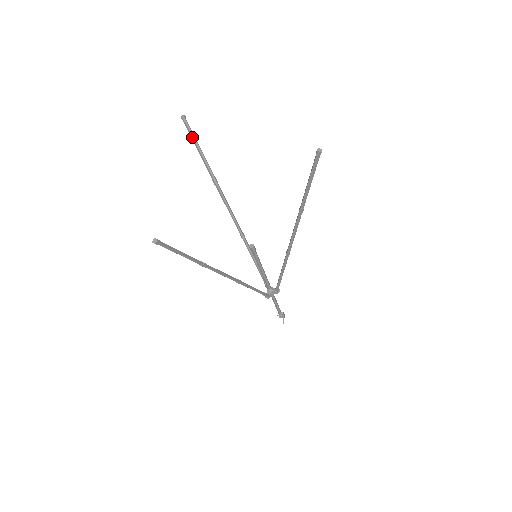
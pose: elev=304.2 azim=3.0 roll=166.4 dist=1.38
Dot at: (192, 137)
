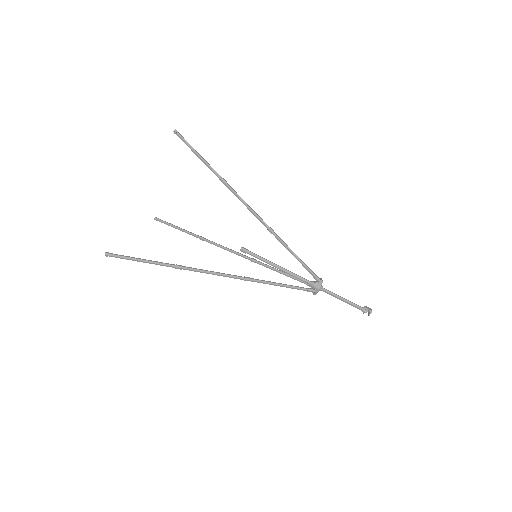
Dot at: (168, 225)
